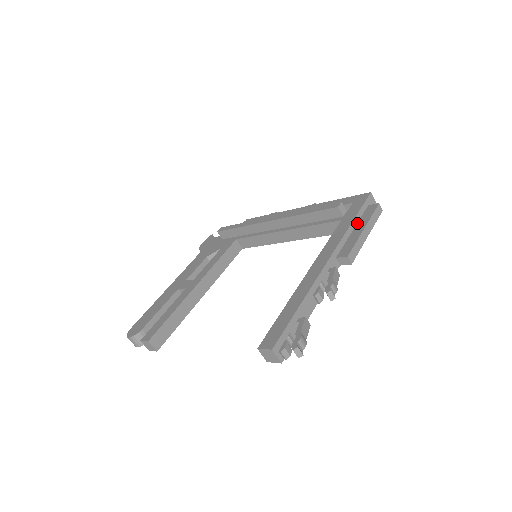
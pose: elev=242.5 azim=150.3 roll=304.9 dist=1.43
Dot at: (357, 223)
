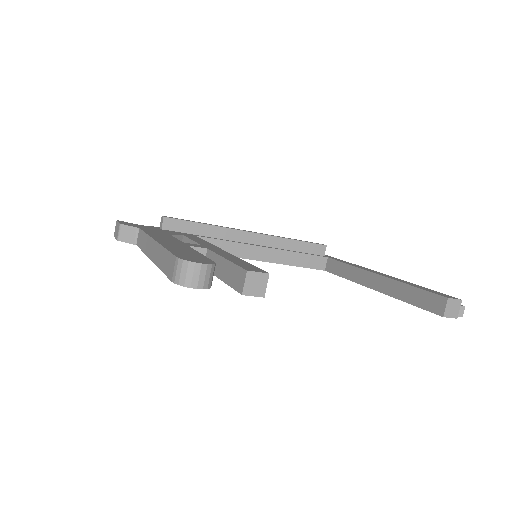
Dot at: occluded
